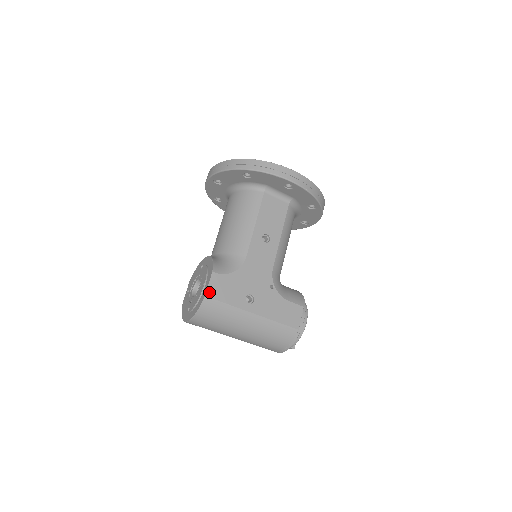
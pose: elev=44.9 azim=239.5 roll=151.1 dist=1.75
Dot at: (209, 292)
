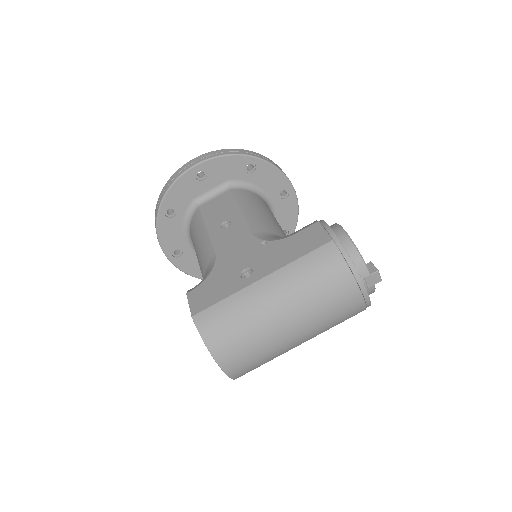
Dot at: (194, 310)
